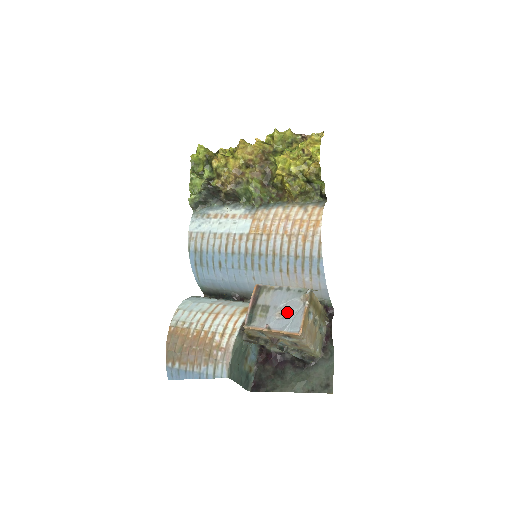
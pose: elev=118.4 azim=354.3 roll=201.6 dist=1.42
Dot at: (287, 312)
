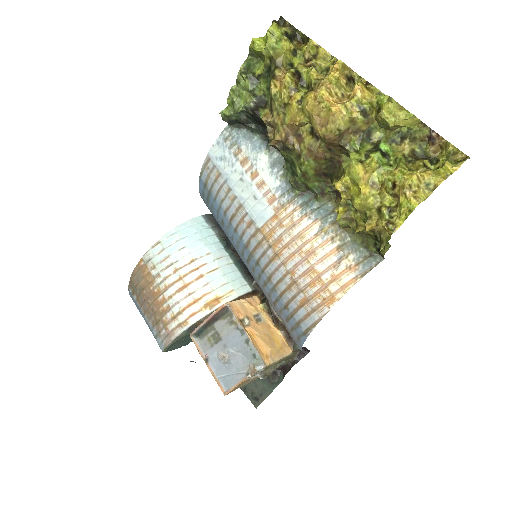
Dot at: (230, 363)
